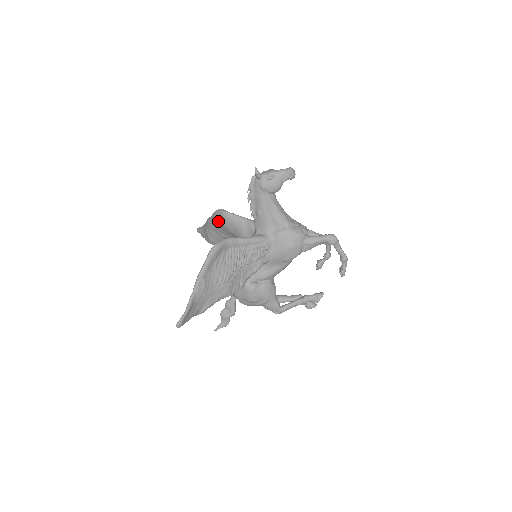
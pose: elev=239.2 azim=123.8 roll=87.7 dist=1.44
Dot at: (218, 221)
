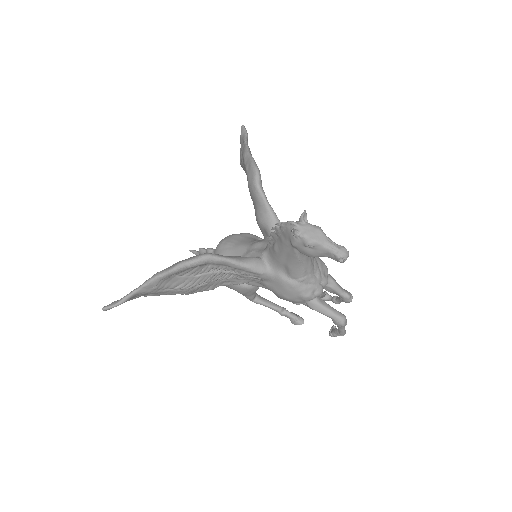
Dot at: (247, 178)
